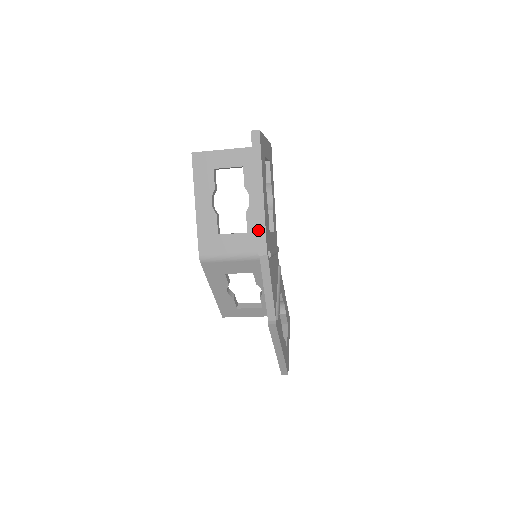
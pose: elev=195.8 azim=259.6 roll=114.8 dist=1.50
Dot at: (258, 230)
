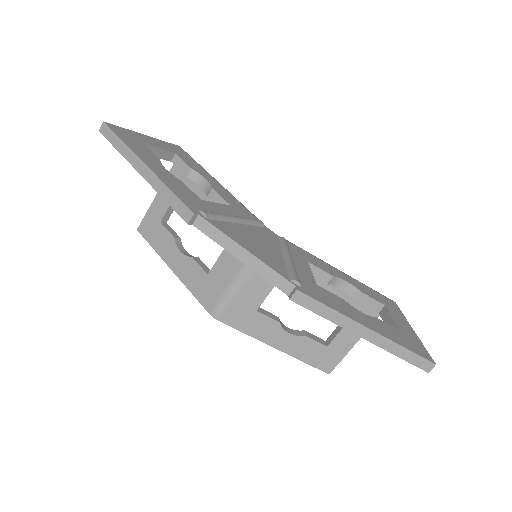
Dot at: (167, 201)
